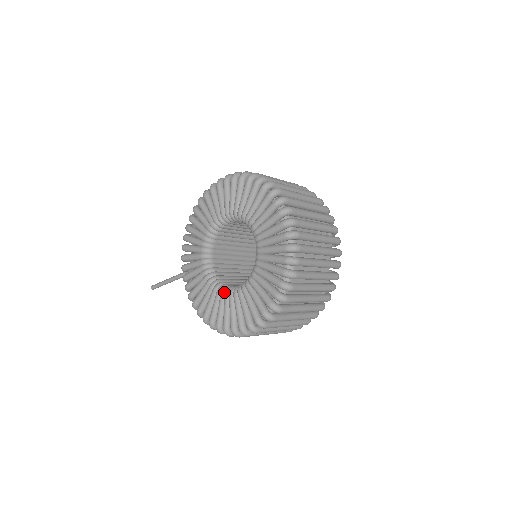
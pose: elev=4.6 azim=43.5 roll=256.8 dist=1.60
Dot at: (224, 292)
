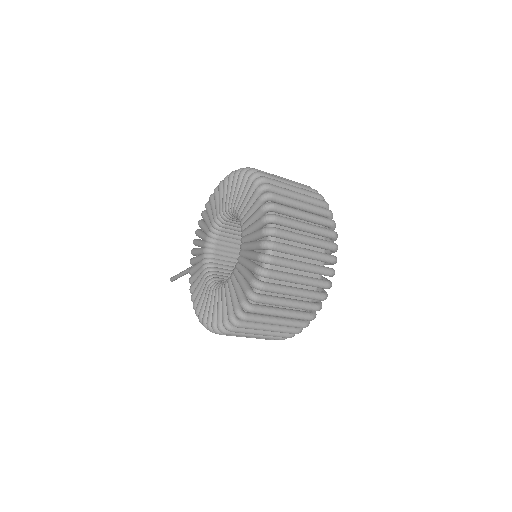
Dot at: (213, 287)
